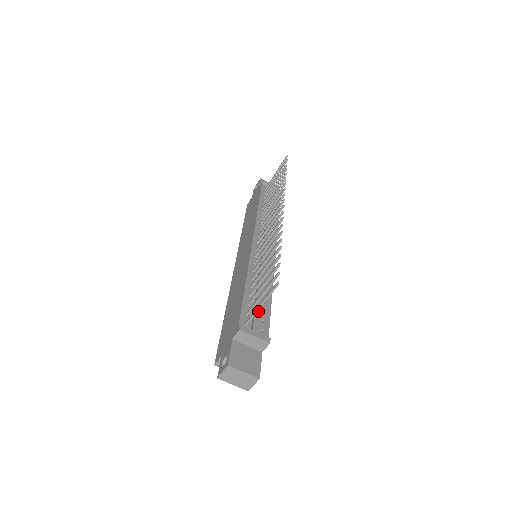
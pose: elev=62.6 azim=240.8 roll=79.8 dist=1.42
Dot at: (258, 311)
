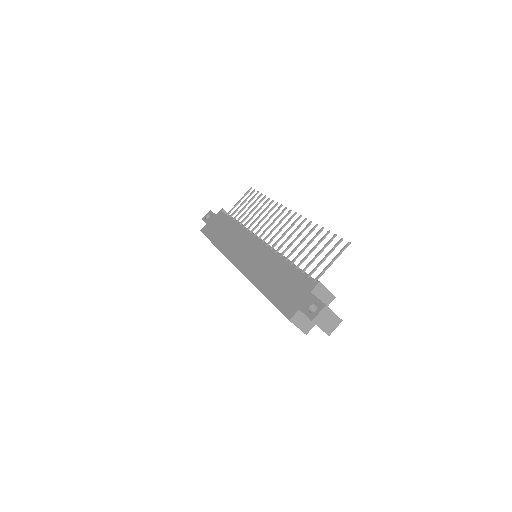
Dot at: occluded
